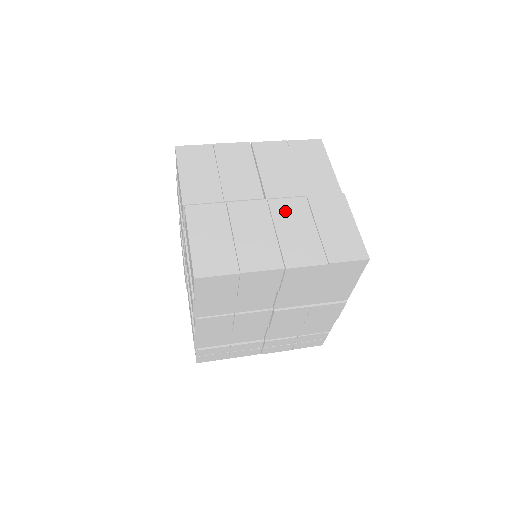
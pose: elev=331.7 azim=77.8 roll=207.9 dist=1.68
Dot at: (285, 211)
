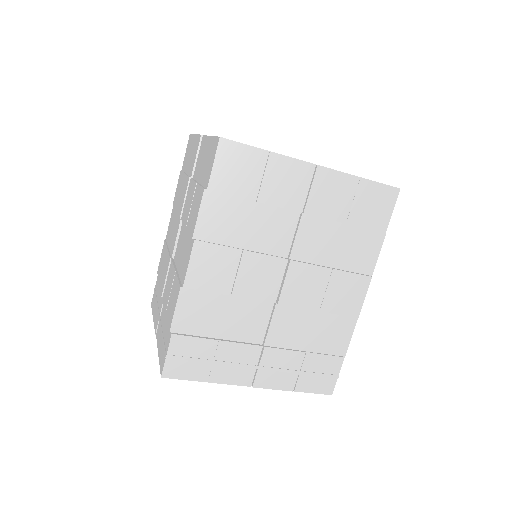
Dot at: occluded
